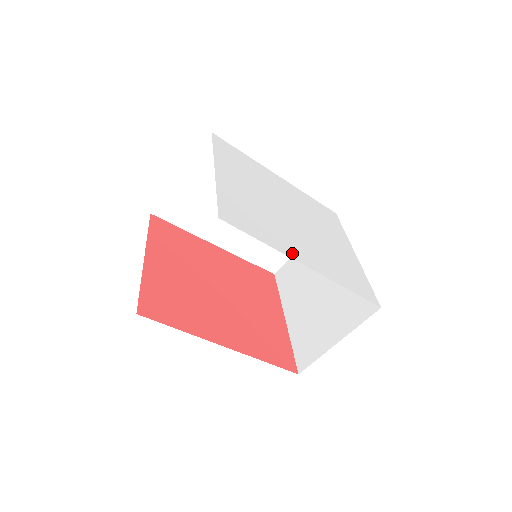
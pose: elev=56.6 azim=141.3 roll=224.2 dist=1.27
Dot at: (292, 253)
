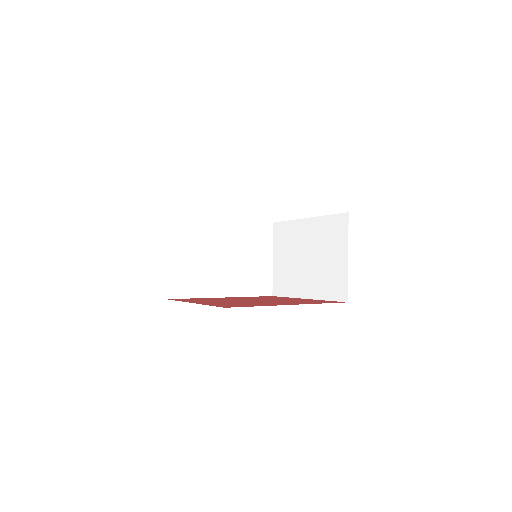
Dot at: occluded
